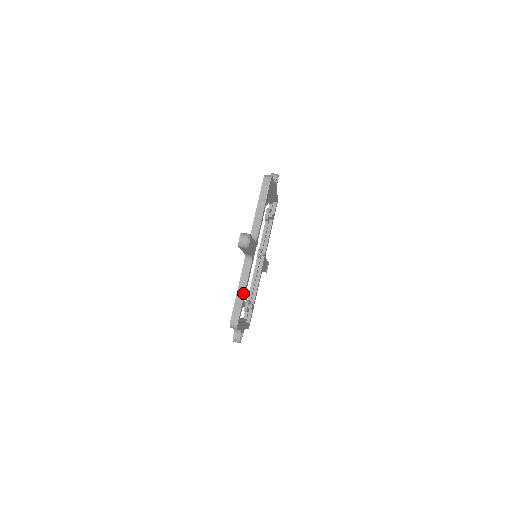
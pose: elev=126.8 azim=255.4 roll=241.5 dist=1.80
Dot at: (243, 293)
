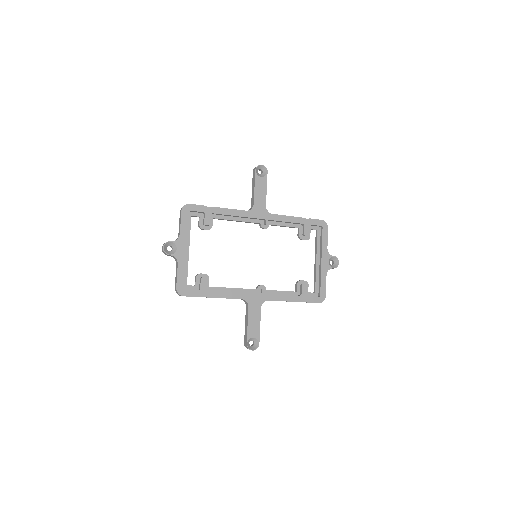
Dot at: (217, 207)
